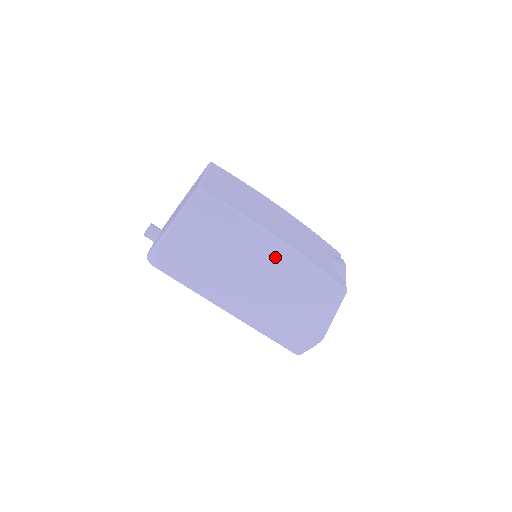
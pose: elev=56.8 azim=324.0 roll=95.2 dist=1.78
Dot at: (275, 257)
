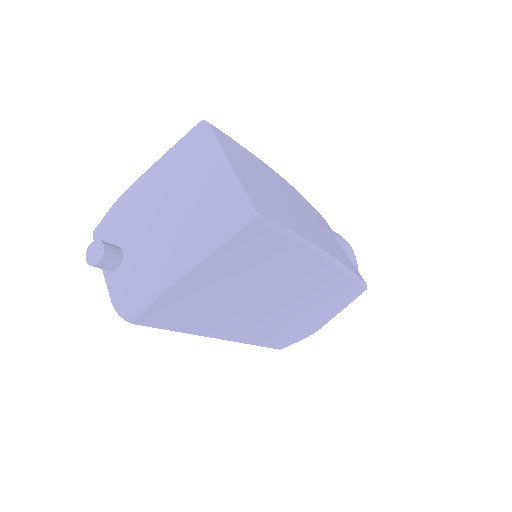
Dot at: (316, 276)
